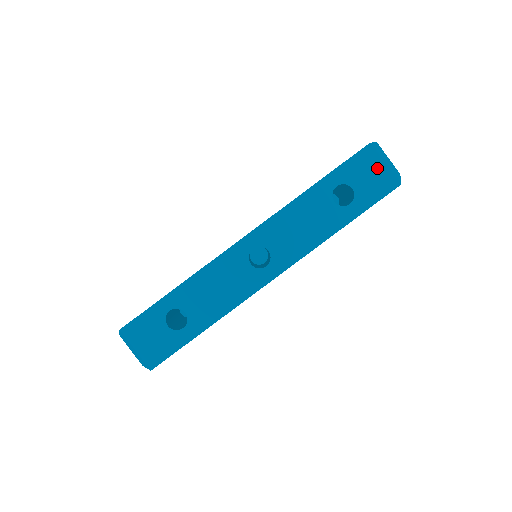
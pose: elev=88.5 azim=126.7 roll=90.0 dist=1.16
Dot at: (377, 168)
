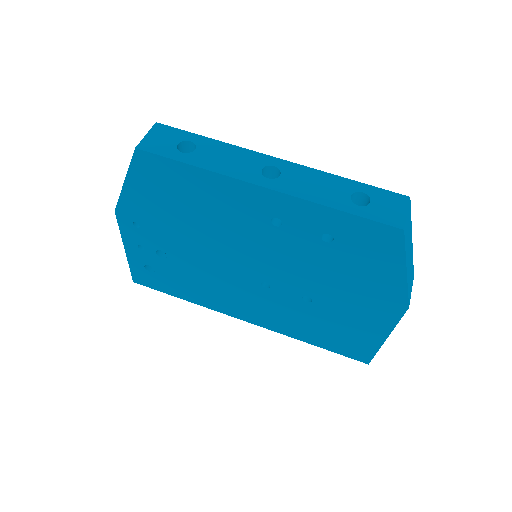
Dot at: (399, 209)
